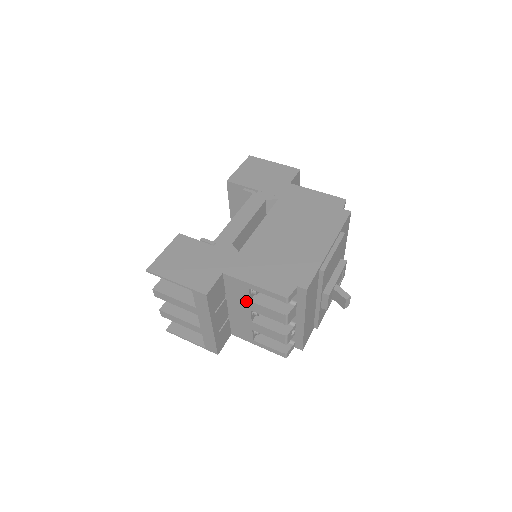
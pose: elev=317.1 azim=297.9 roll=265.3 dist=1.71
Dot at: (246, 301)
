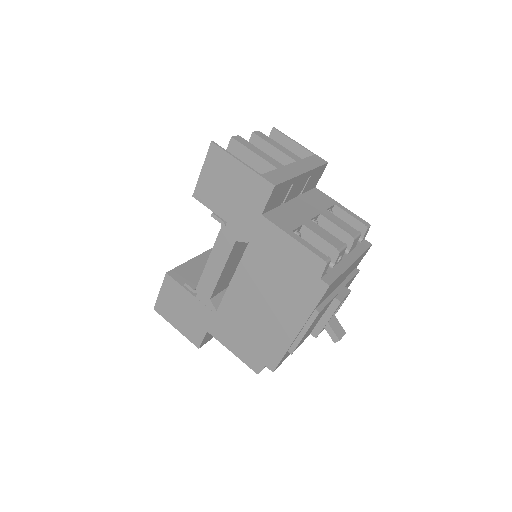
Dot at: occluded
